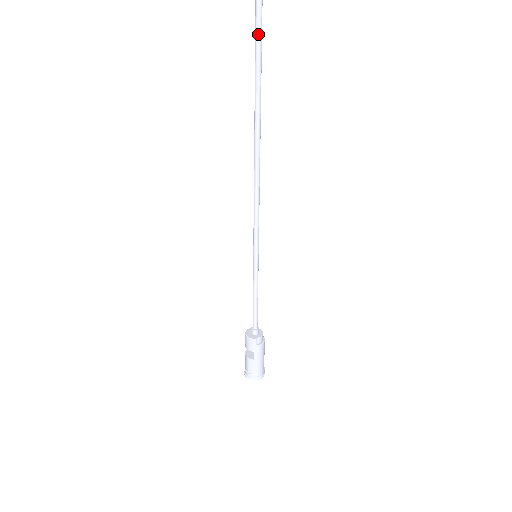
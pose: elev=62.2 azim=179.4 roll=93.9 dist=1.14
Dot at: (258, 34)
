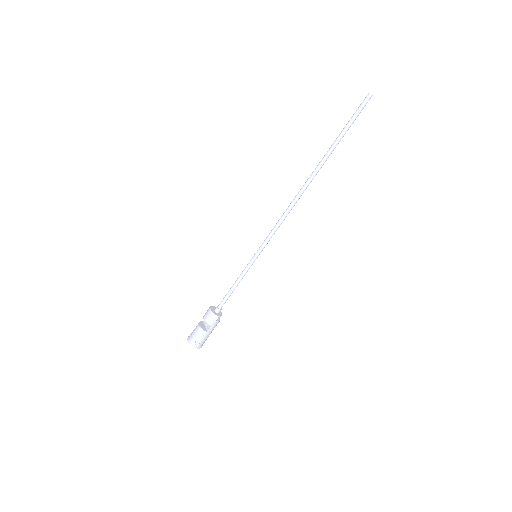
Dot at: (352, 122)
